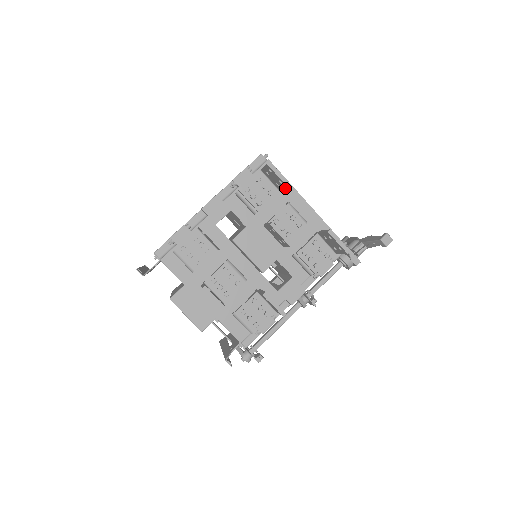
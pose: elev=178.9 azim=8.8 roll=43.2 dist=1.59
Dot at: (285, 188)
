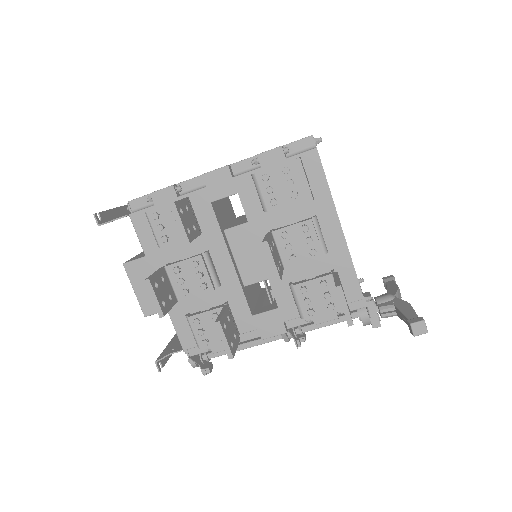
Dot at: (321, 195)
